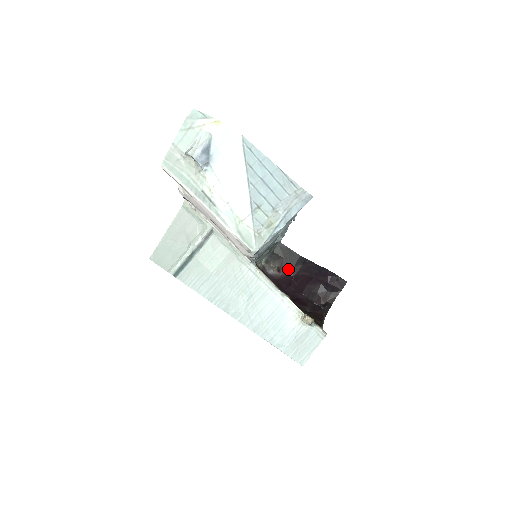
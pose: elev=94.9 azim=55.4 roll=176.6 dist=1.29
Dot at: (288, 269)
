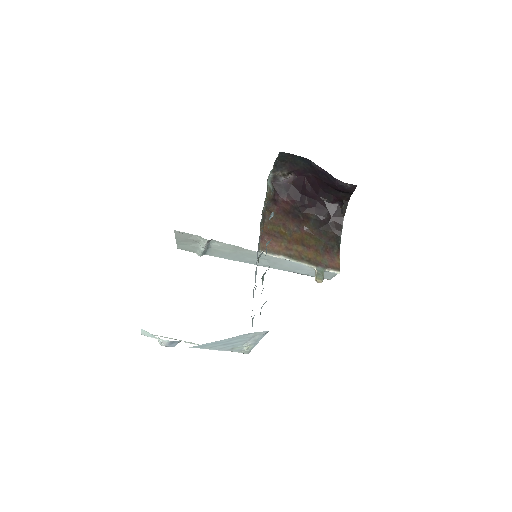
Dot at: (298, 171)
